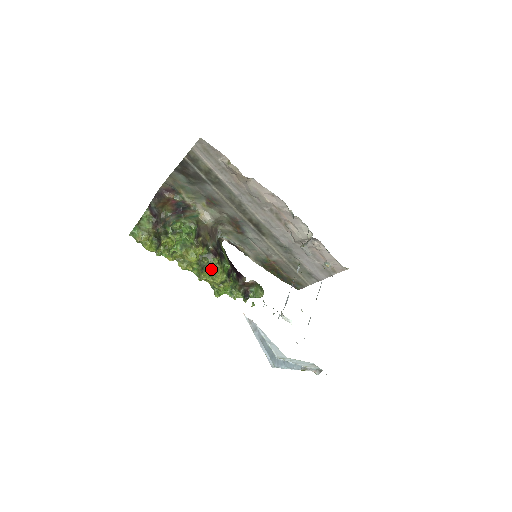
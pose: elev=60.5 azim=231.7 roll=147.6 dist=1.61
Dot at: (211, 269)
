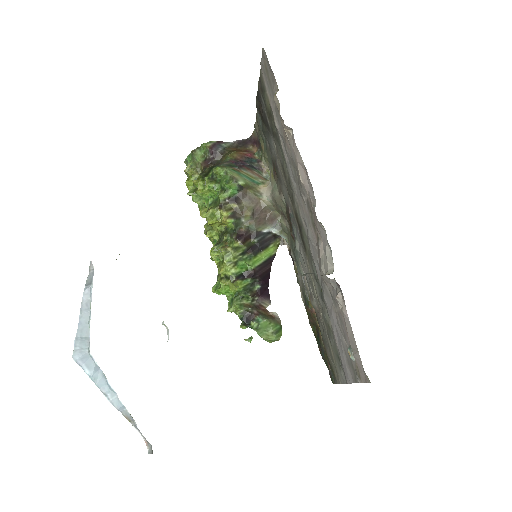
Dot at: (221, 248)
